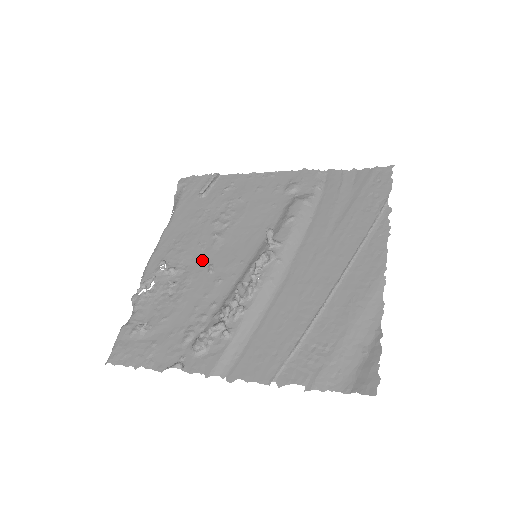
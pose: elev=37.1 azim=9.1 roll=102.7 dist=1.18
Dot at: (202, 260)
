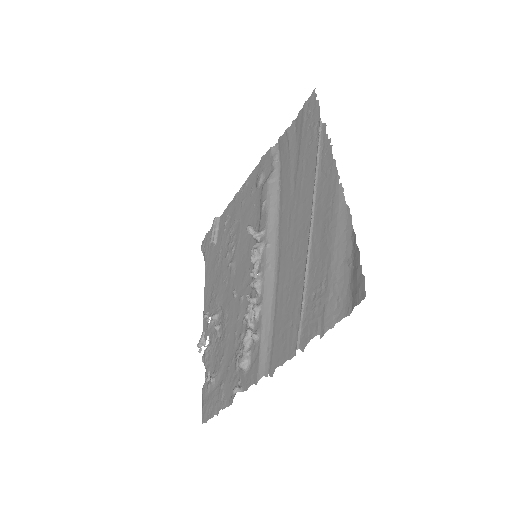
Dot at: (228, 292)
